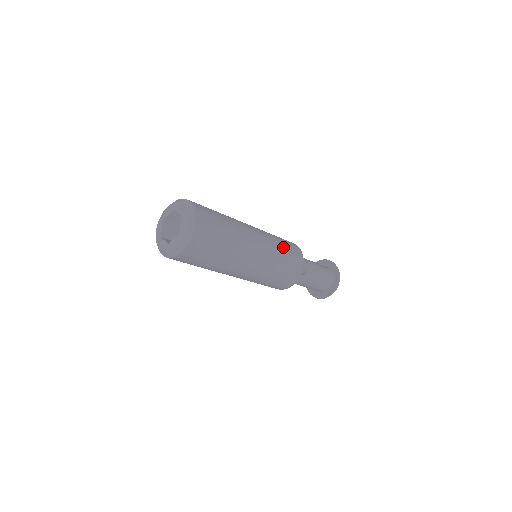
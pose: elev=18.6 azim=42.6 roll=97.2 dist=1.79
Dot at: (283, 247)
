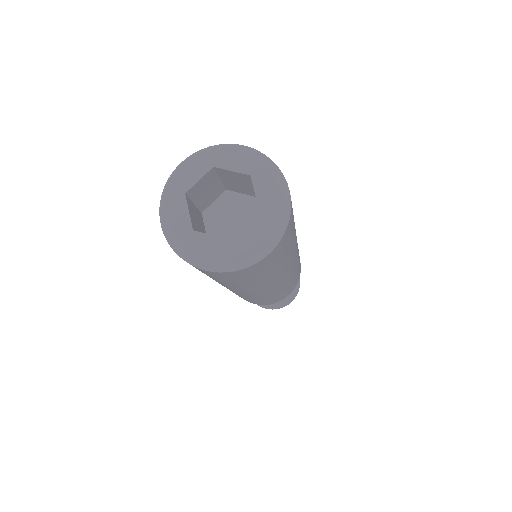
Dot at: occluded
